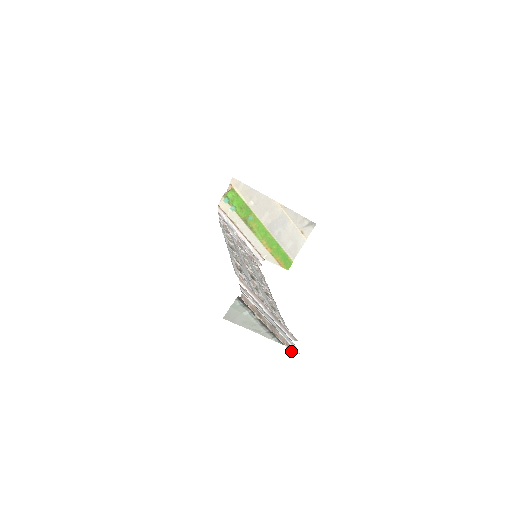
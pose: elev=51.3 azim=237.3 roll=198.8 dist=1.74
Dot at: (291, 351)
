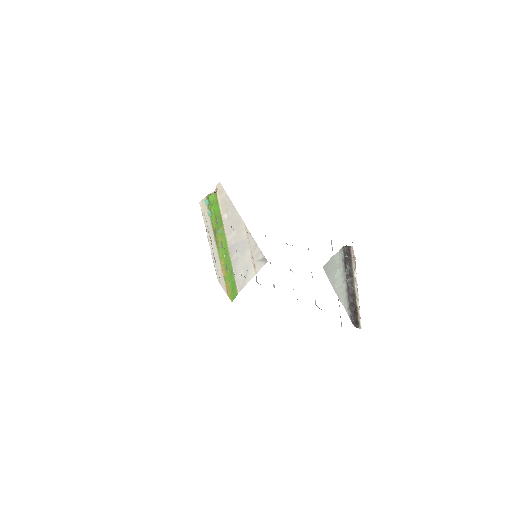
Dot at: (361, 328)
